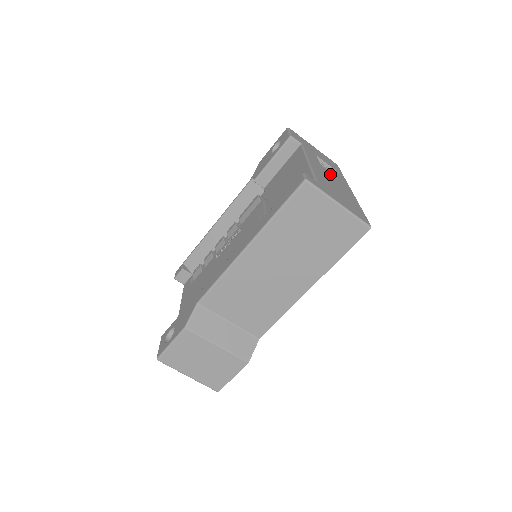
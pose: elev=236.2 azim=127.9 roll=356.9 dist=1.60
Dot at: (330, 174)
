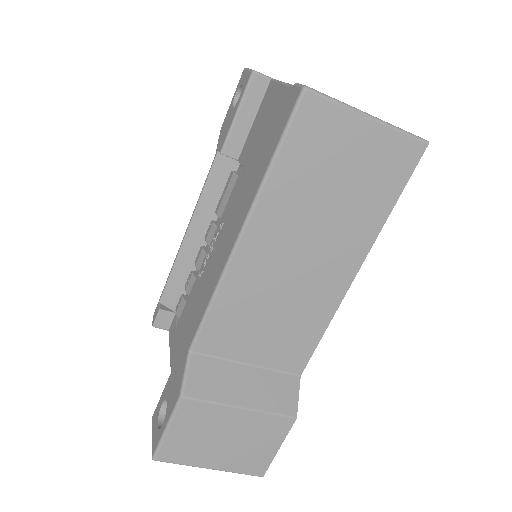
Dot at: occluded
